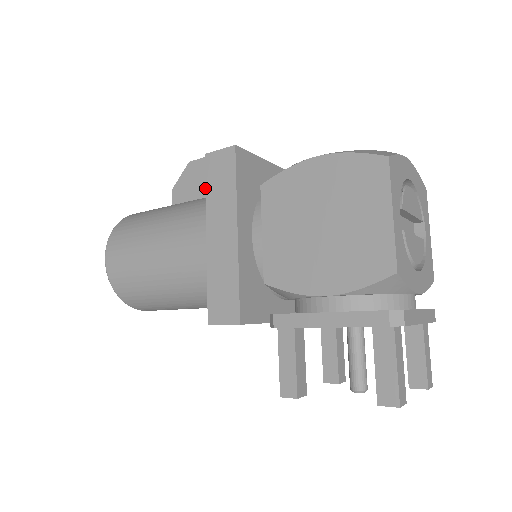
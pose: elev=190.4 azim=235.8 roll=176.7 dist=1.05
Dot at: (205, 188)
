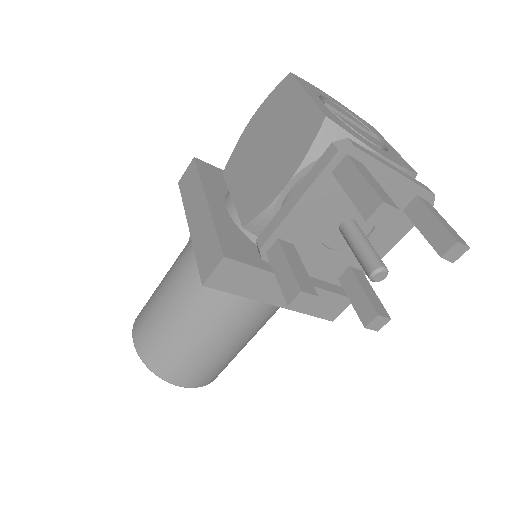
Dot at: (182, 200)
